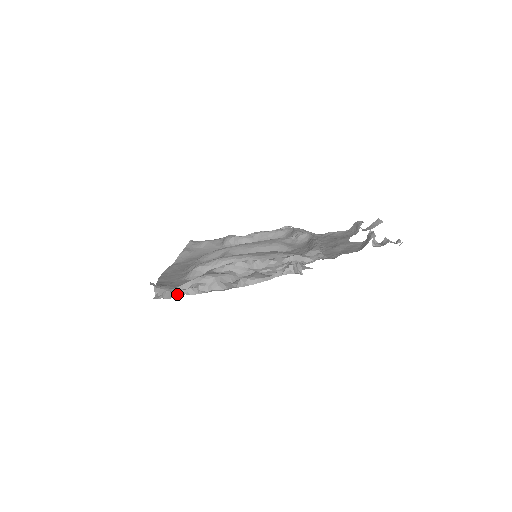
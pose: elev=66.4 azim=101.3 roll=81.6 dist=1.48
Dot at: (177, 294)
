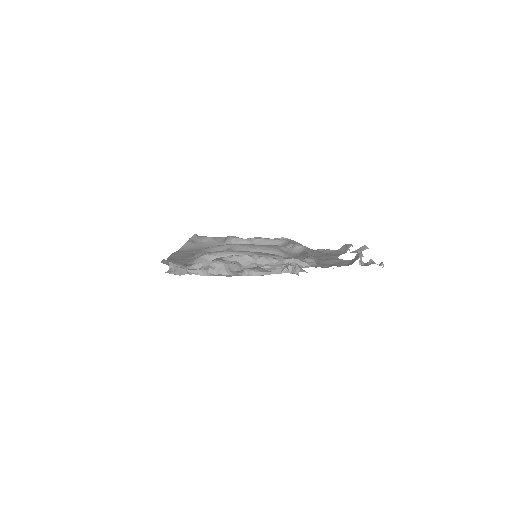
Dot at: (187, 273)
